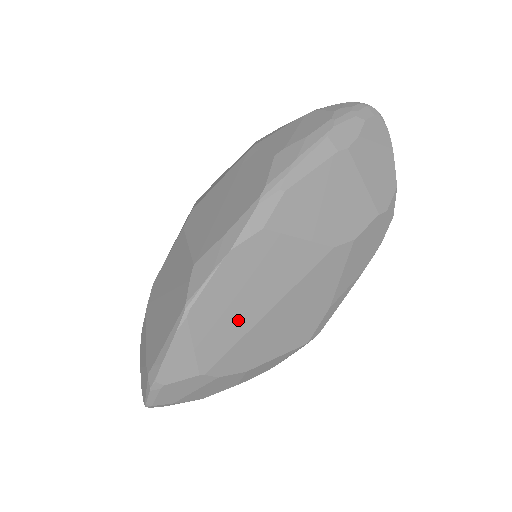
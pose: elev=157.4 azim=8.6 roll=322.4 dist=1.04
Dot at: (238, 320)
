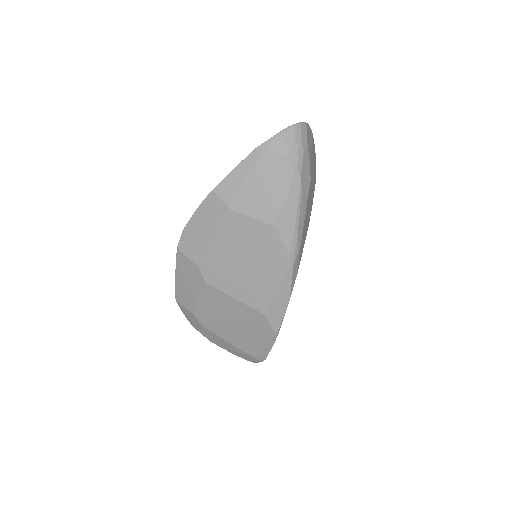
Dot at: occluded
